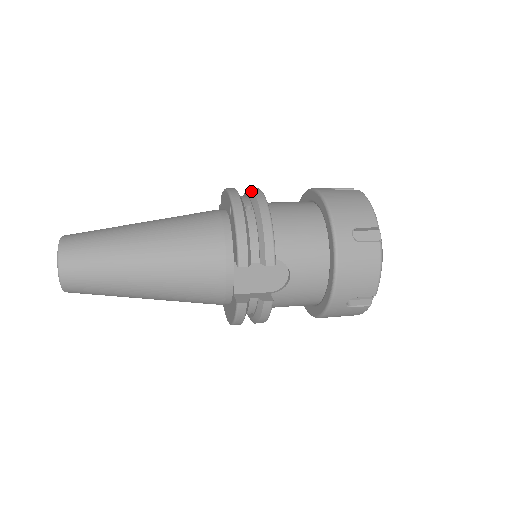
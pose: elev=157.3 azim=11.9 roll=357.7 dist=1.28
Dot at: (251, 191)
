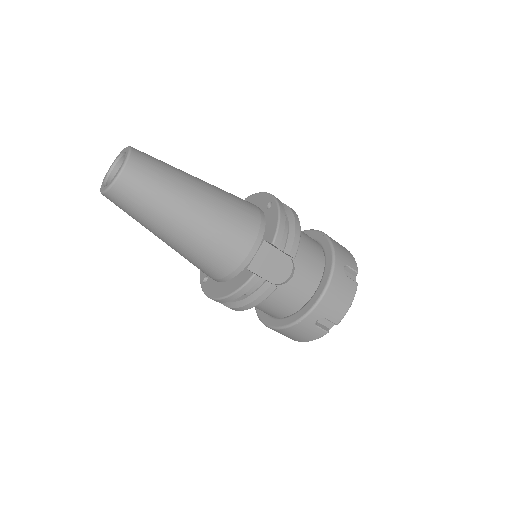
Dot at: occluded
